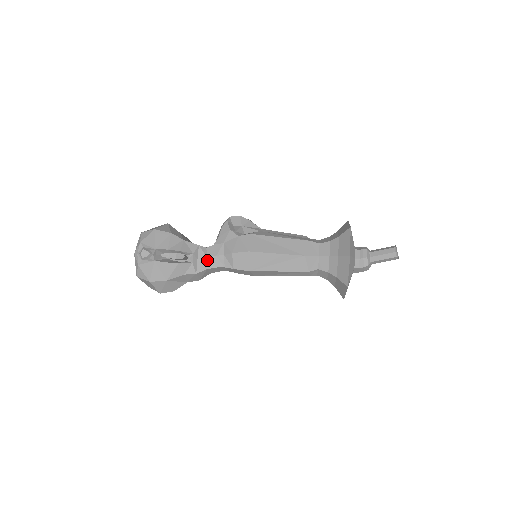
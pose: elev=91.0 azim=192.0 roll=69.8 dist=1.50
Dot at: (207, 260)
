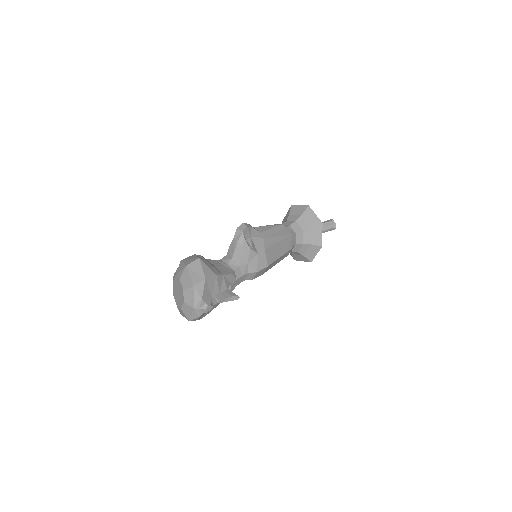
Dot at: (236, 282)
